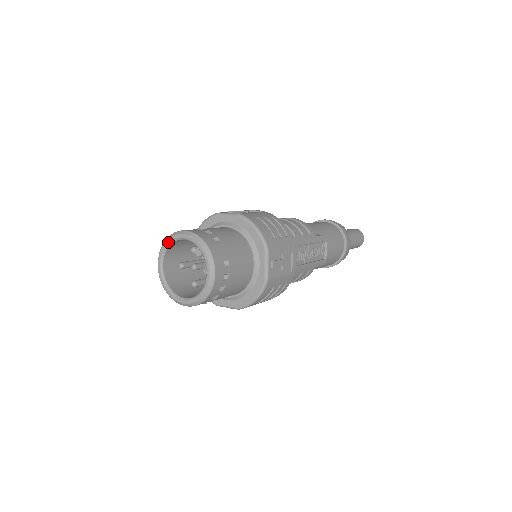
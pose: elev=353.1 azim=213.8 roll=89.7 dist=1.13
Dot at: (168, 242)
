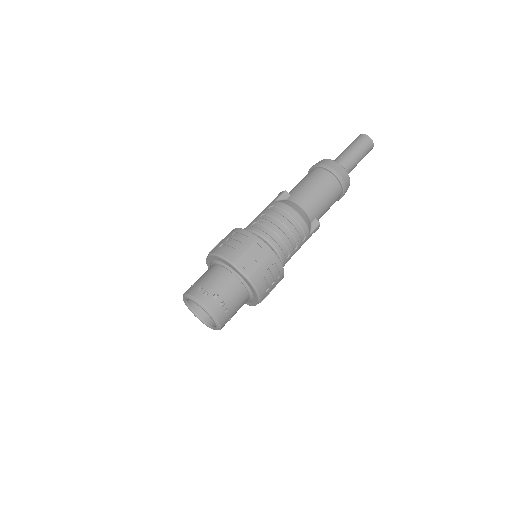
Dot at: occluded
